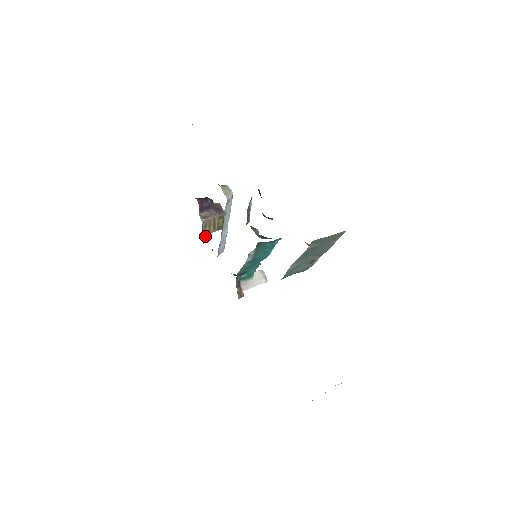
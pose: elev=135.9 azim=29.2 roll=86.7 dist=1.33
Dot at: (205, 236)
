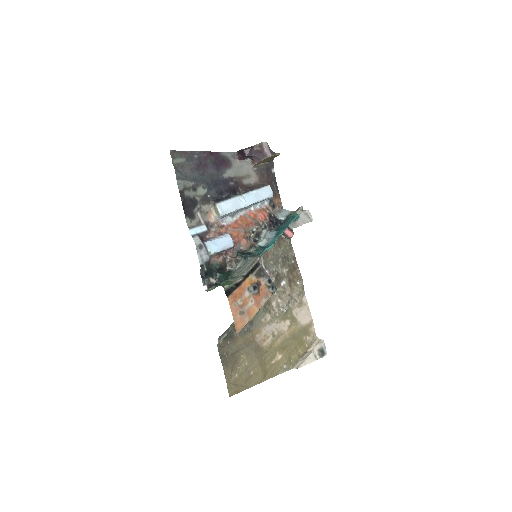
Dot at: (269, 161)
